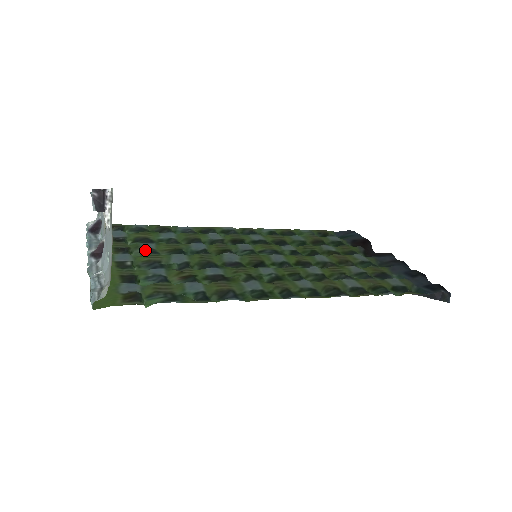
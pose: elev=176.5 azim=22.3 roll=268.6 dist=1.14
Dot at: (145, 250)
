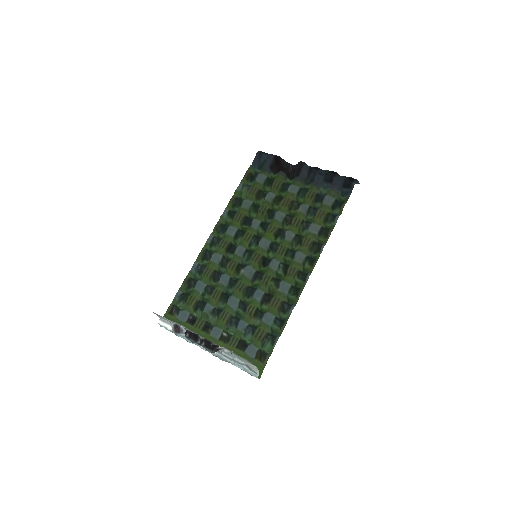
Dot at: (212, 314)
